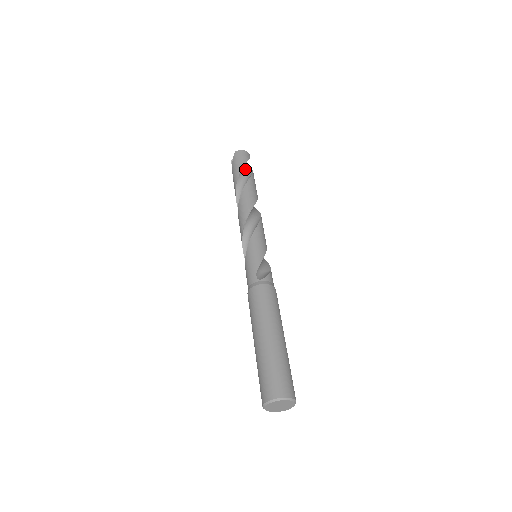
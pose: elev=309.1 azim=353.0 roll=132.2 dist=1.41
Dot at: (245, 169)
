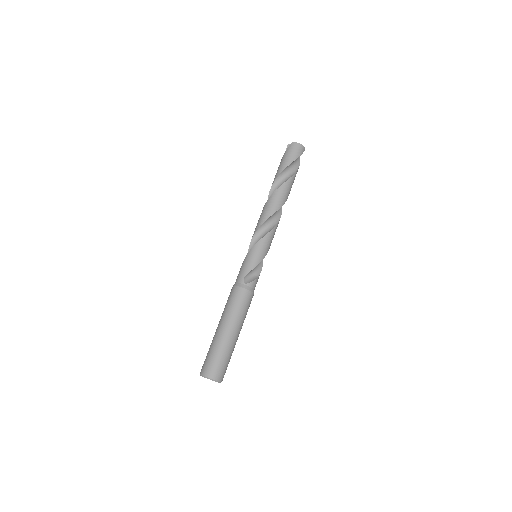
Dot at: (292, 164)
